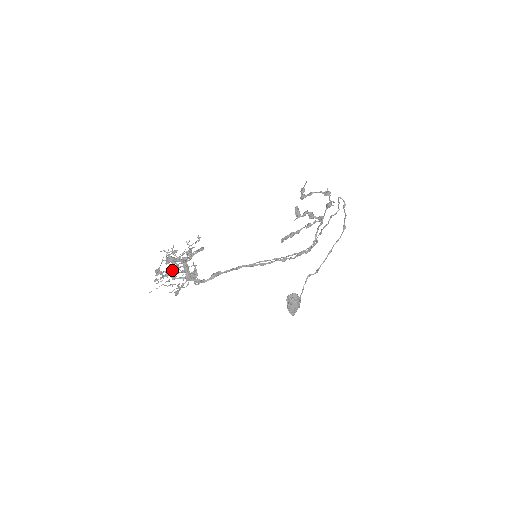
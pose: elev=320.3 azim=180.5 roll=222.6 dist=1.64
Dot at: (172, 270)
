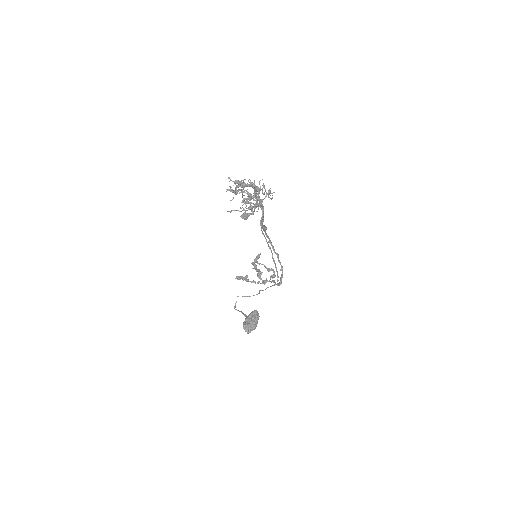
Dot at: (248, 192)
